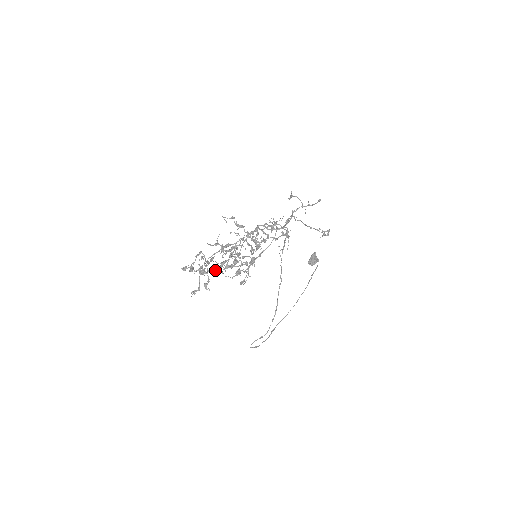
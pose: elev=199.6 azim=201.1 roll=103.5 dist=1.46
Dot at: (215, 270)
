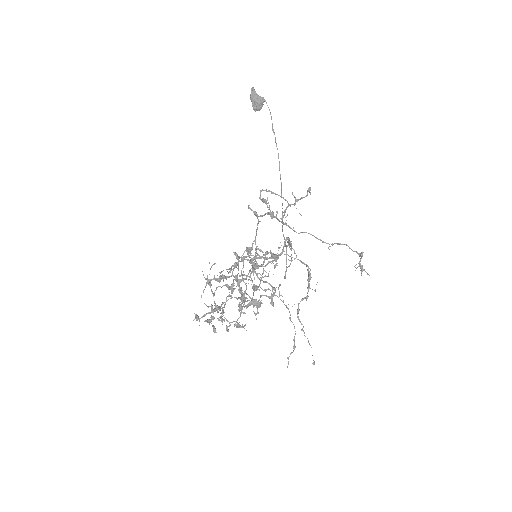
Dot at: (228, 299)
